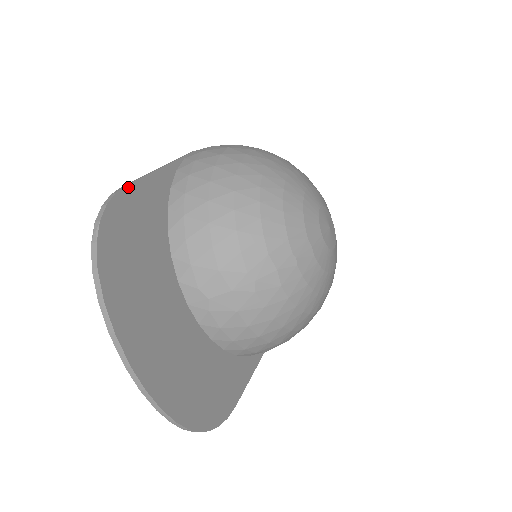
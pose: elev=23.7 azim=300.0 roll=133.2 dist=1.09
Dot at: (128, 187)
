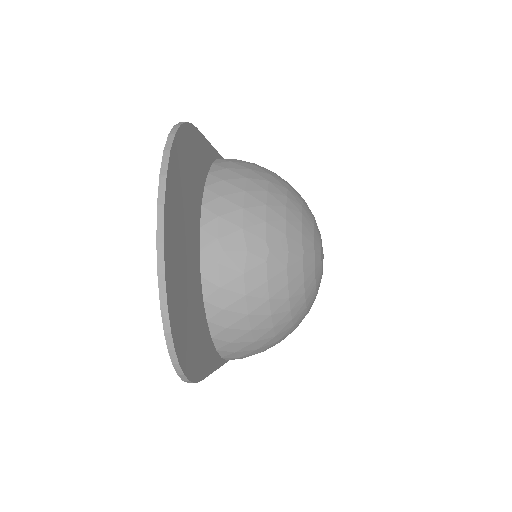
Dot at: (196, 129)
